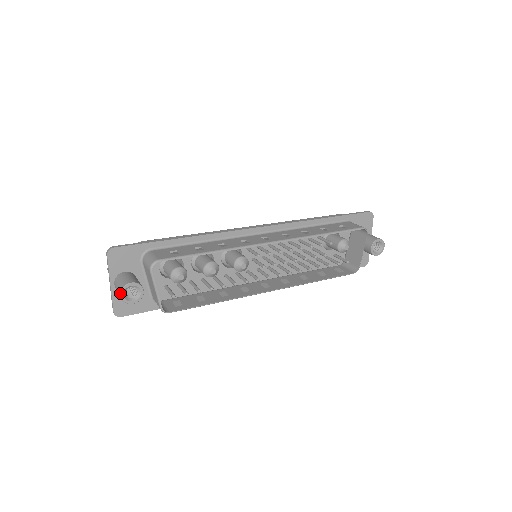
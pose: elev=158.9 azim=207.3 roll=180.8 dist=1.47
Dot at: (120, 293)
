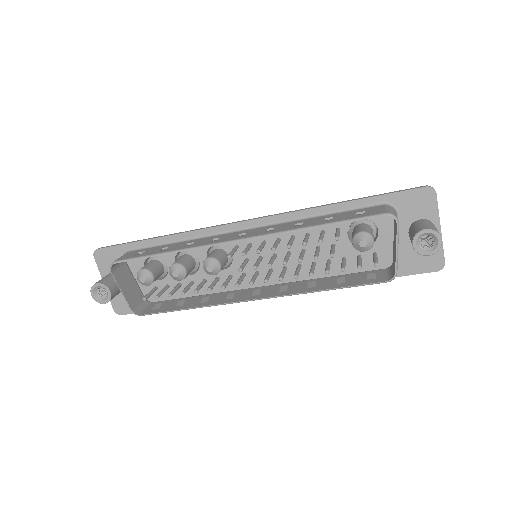
Dot at: occluded
